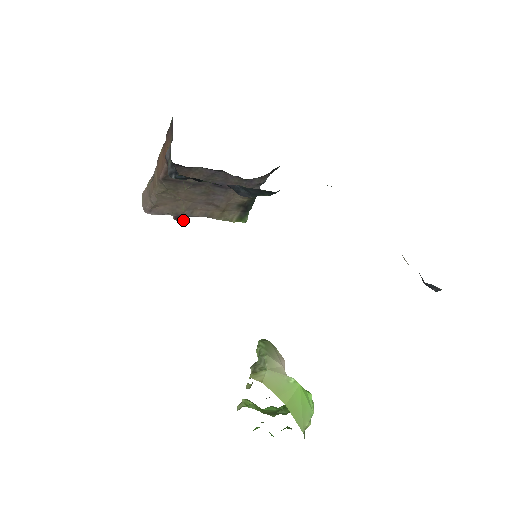
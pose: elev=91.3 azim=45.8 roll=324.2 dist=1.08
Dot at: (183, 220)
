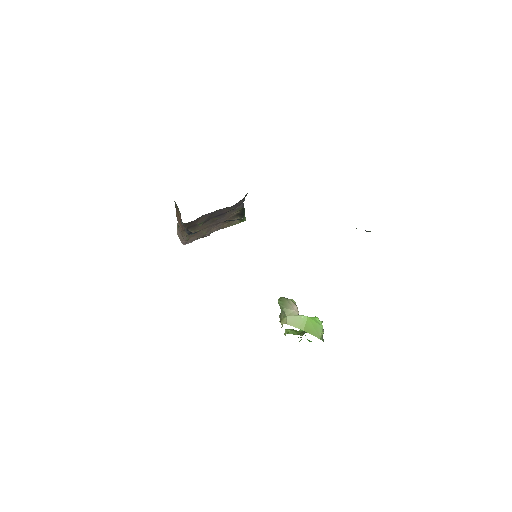
Dot at: (208, 235)
